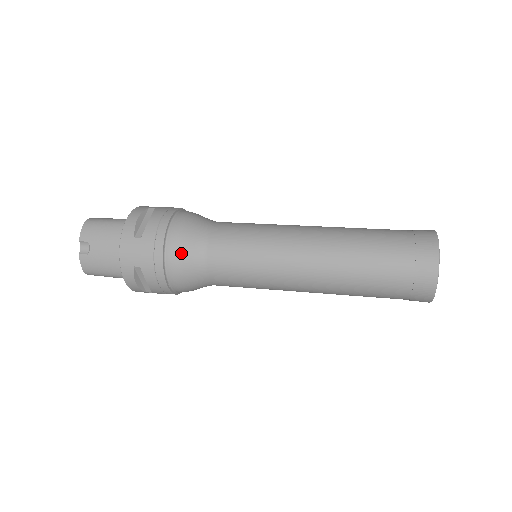
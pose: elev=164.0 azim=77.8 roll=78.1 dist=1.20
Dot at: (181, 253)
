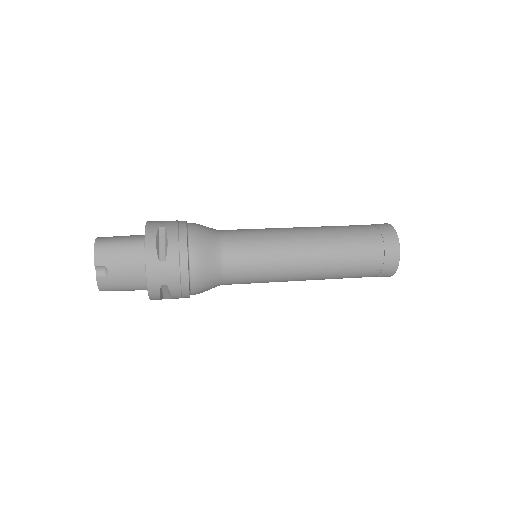
Dot at: (203, 269)
